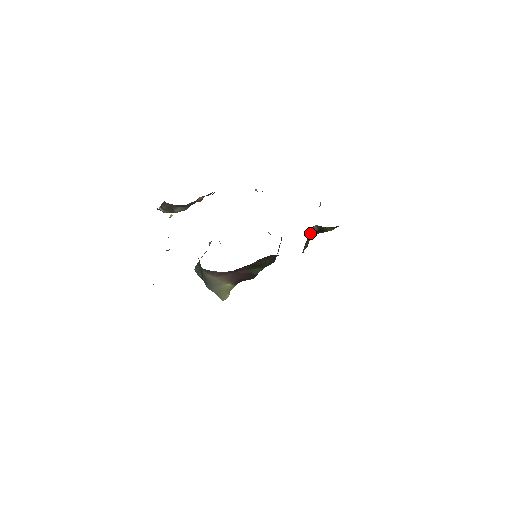
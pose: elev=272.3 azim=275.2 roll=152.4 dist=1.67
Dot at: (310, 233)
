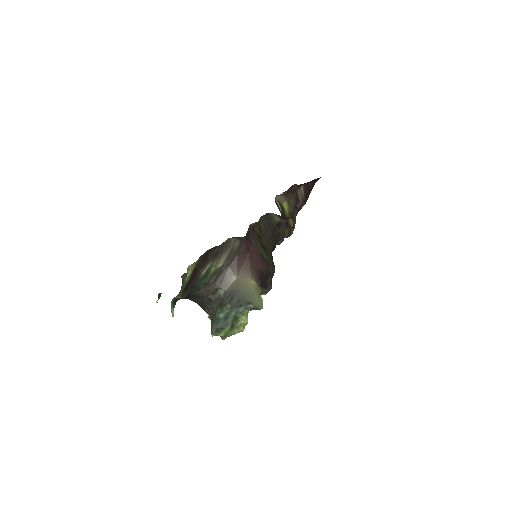
Dot at: occluded
